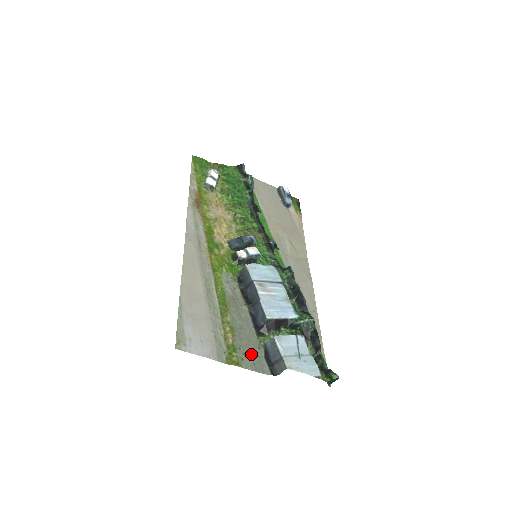
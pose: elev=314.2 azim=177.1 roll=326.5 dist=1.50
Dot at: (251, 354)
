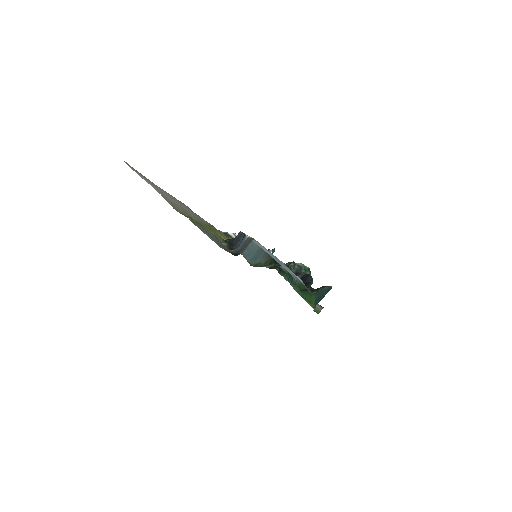
Dot at: (211, 237)
